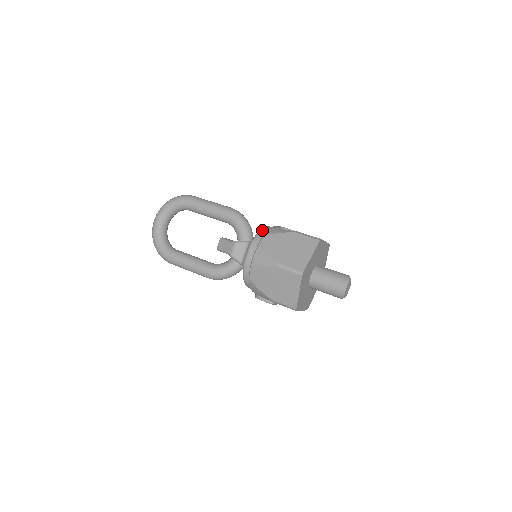
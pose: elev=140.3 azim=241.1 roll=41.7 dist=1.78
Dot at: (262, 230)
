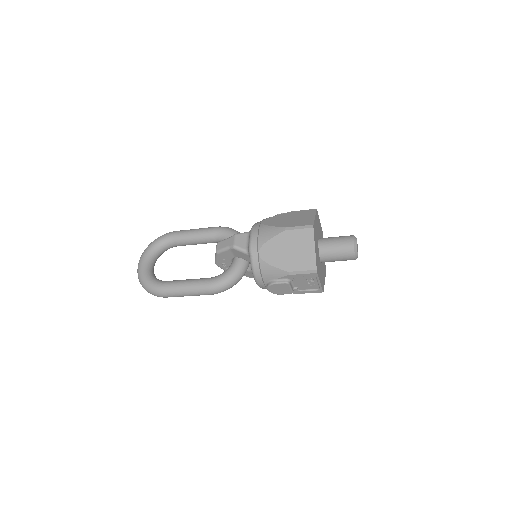
Dot at: (258, 222)
